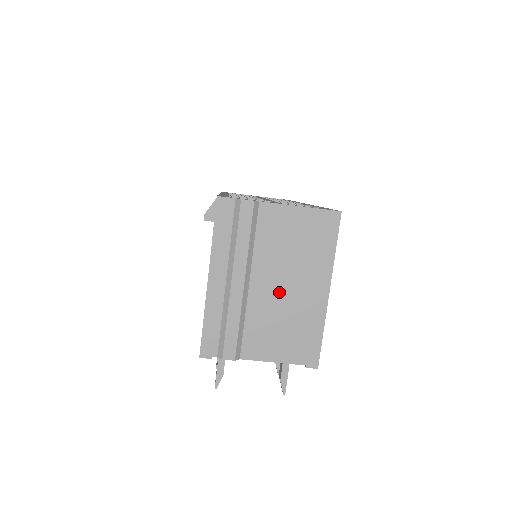
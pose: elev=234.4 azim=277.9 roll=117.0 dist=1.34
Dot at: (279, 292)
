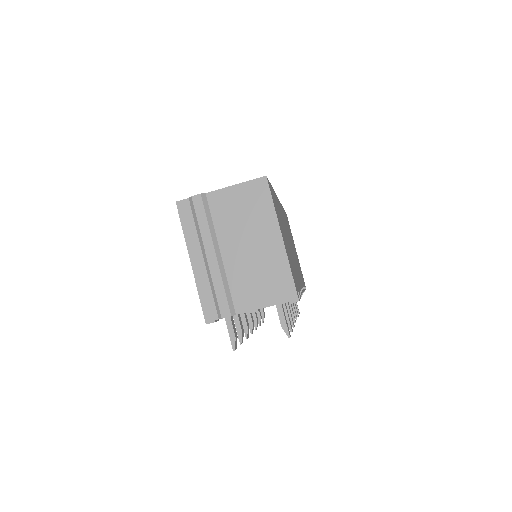
Dot at: (245, 252)
